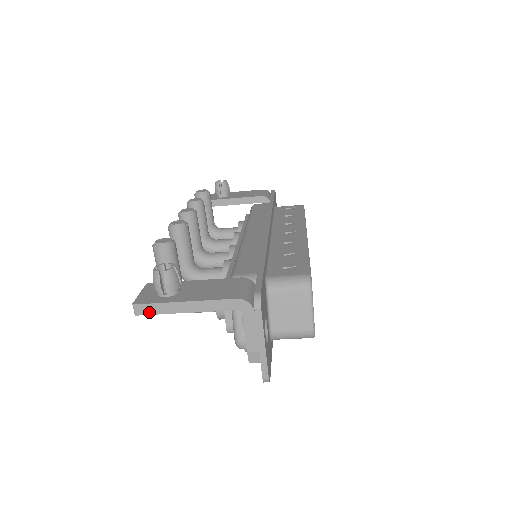
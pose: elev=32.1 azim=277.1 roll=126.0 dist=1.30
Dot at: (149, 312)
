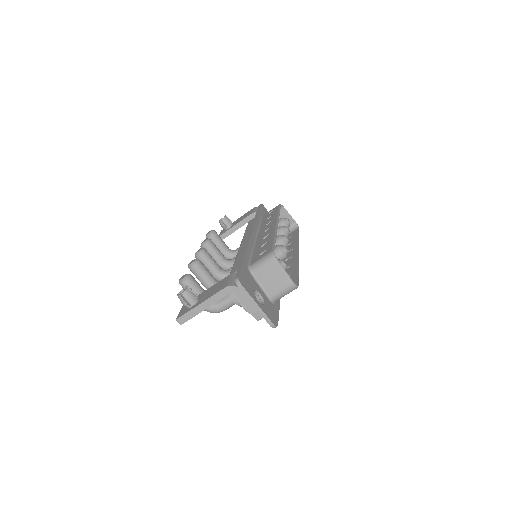
Dot at: (186, 320)
